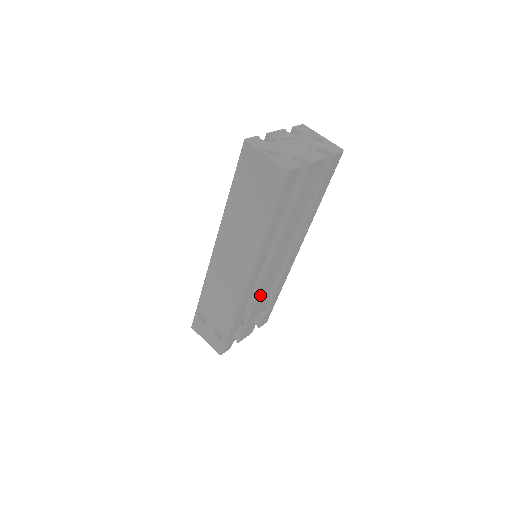
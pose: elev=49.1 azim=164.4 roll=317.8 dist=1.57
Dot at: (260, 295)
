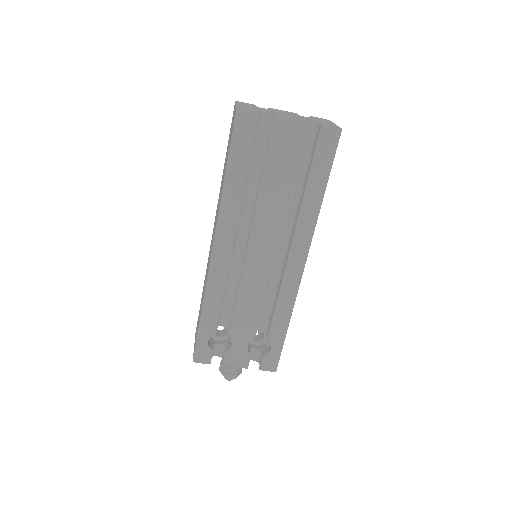
Dot at: (244, 299)
